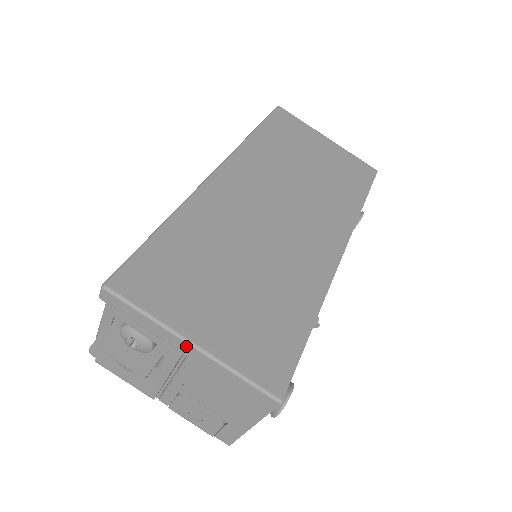
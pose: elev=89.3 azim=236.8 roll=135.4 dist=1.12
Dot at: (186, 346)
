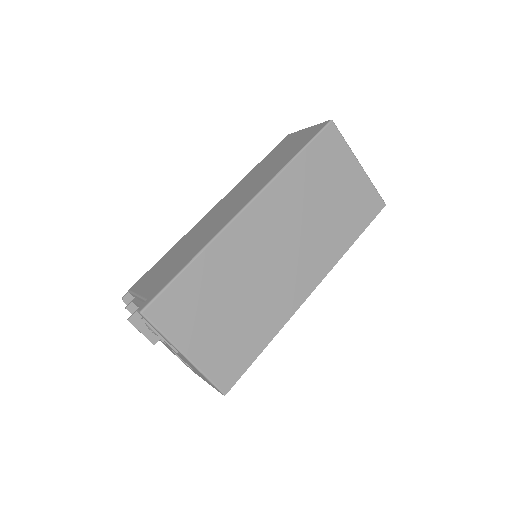
Dot at: (181, 354)
